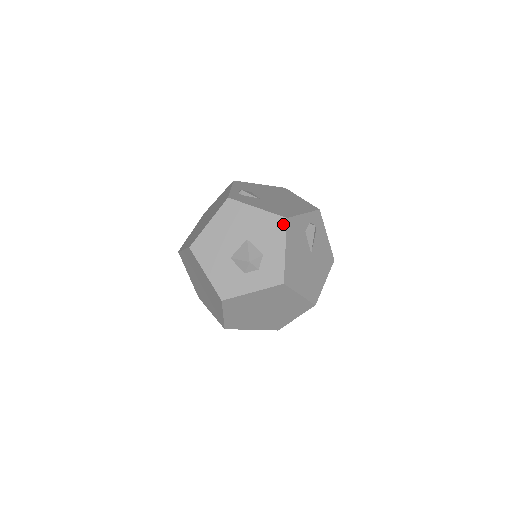
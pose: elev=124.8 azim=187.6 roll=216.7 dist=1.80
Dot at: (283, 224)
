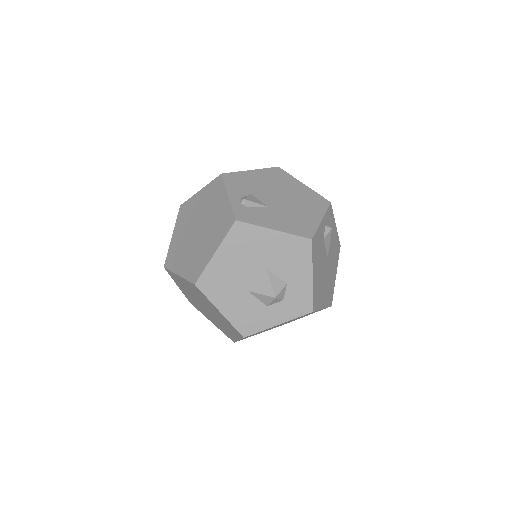
Dot at: (308, 247)
